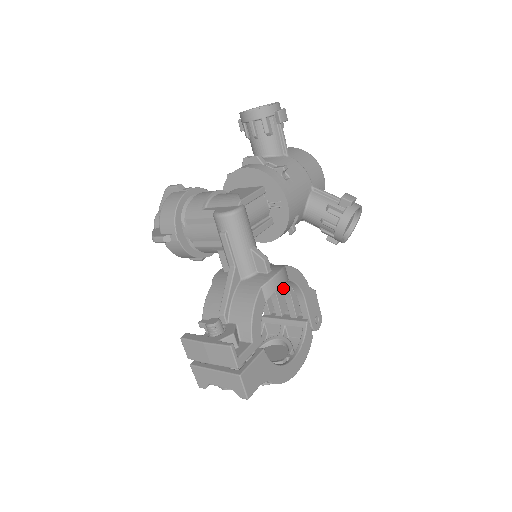
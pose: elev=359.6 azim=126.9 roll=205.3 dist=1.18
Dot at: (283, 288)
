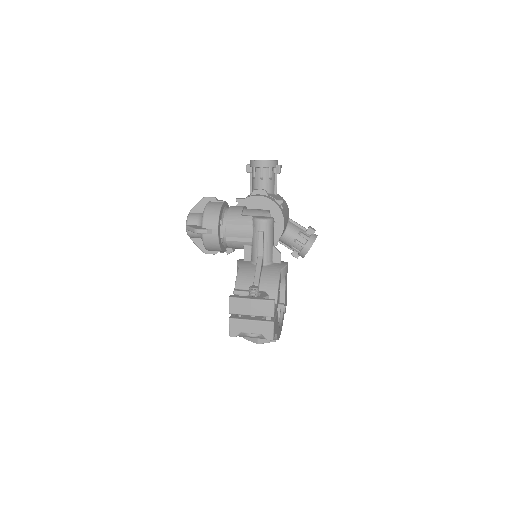
Dot at: occluded
